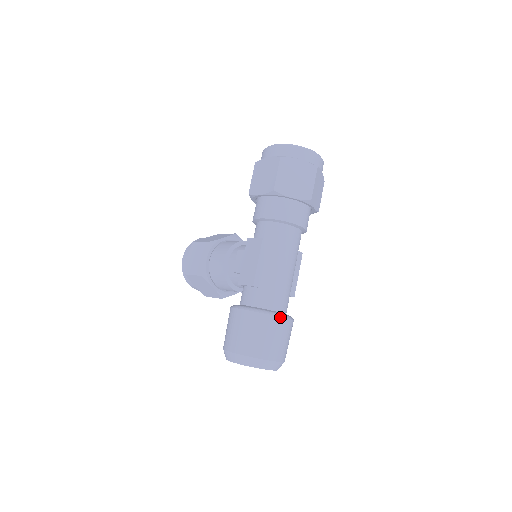
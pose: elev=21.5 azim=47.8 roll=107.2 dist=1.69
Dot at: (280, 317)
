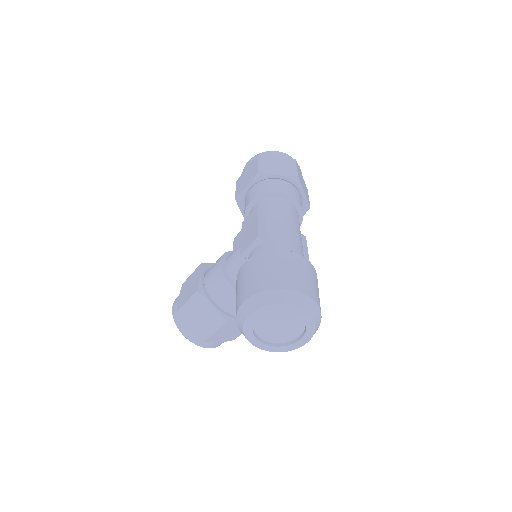
Dot at: (298, 254)
